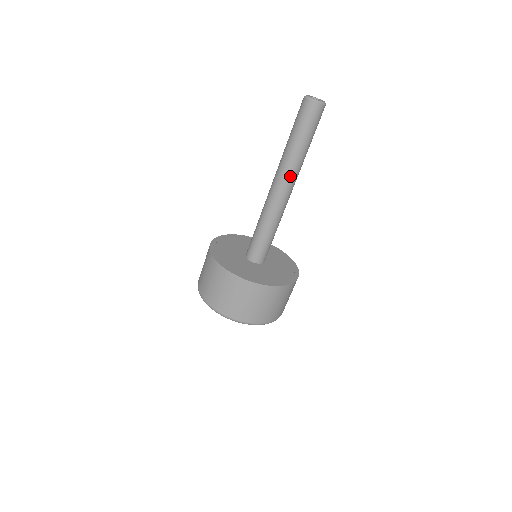
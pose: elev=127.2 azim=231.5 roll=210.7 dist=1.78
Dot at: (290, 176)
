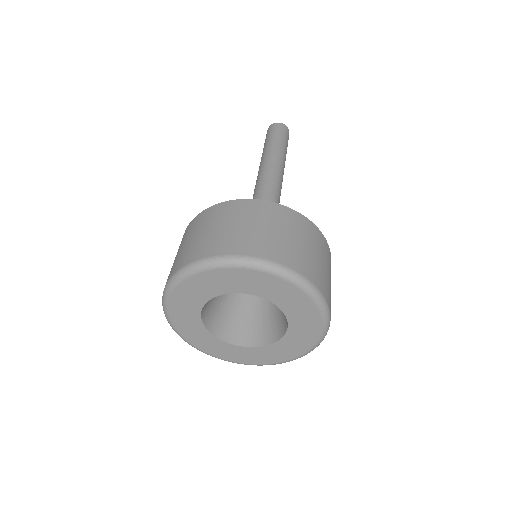
Dot at: (278, 167)
